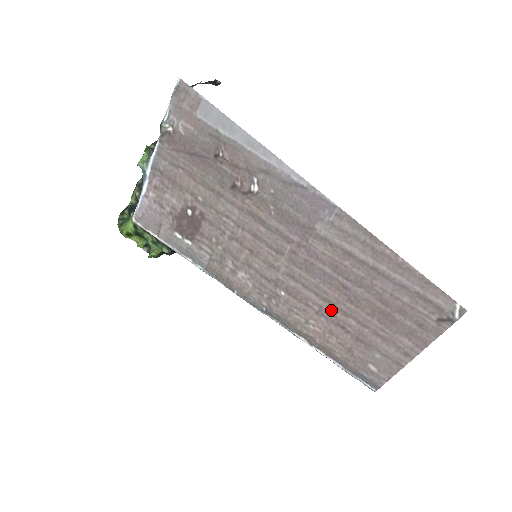
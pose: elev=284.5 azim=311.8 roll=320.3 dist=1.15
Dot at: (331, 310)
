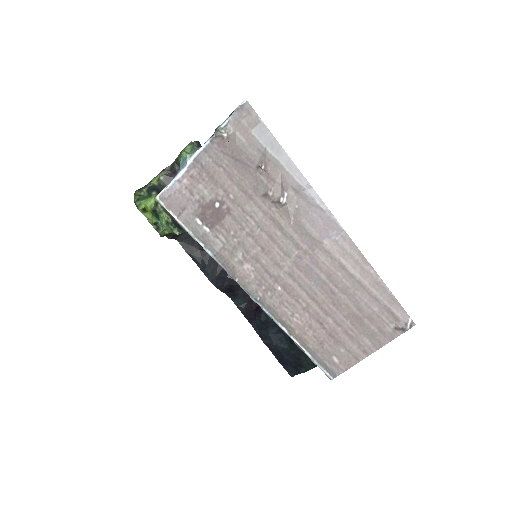
Dot at: (316, 308)
